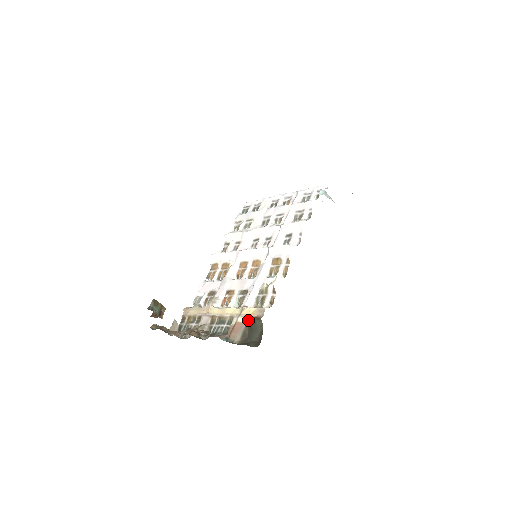
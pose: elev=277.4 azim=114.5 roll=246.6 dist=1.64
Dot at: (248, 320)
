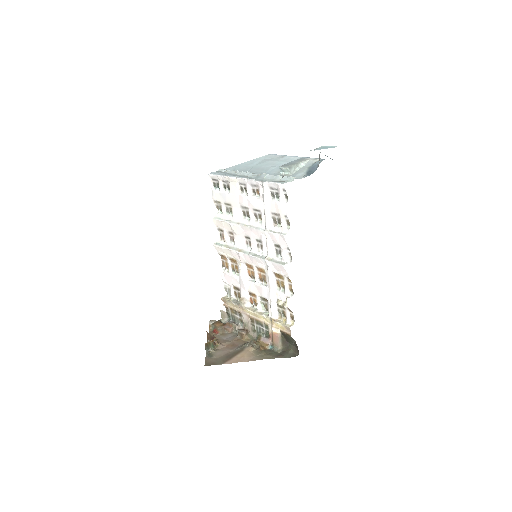
Dot at: (281, 332)
